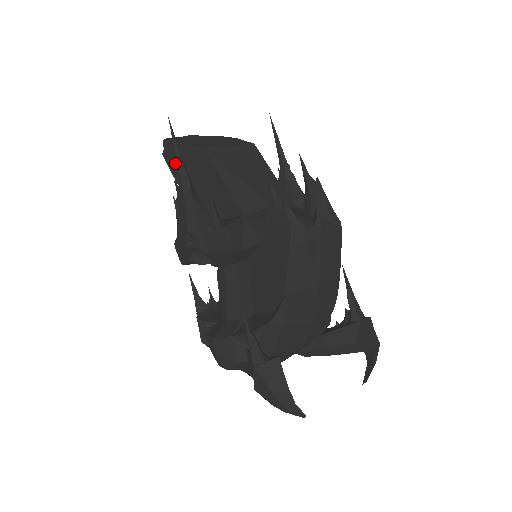
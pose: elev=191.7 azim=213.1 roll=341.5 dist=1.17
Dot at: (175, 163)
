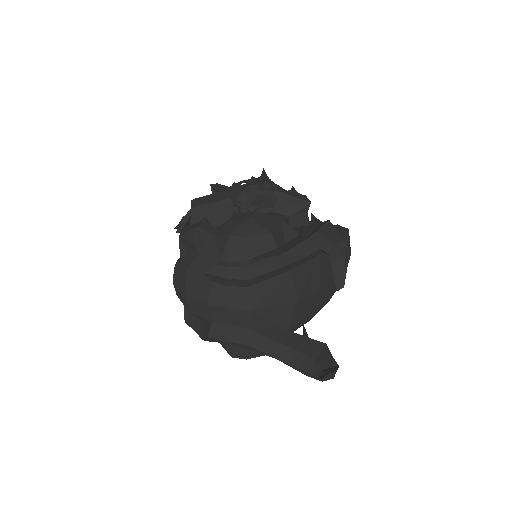
Dot at: occluded
